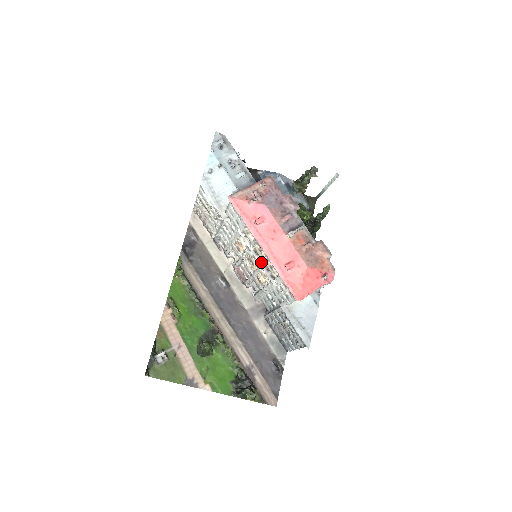
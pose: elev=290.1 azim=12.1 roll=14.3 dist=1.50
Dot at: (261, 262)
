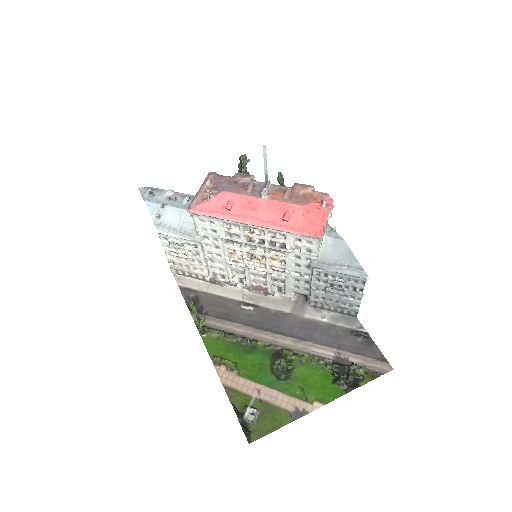
Dot at: (262, 244)
